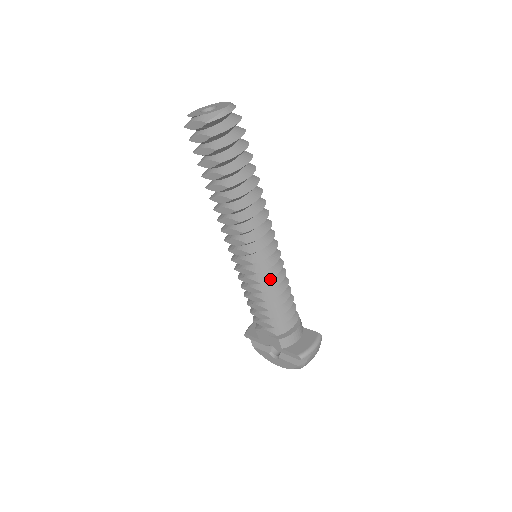
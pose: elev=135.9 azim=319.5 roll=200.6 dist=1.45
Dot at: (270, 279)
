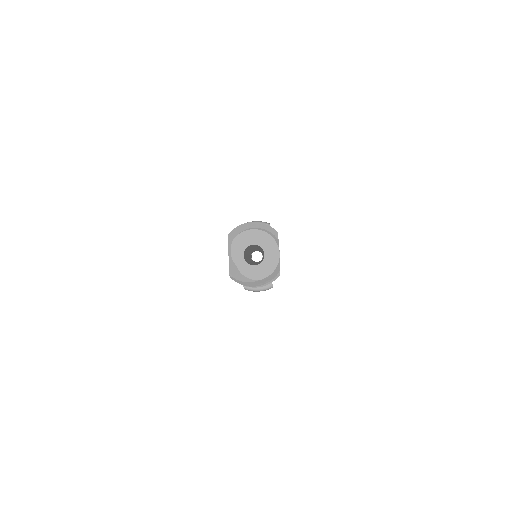
Dot at: occluded
